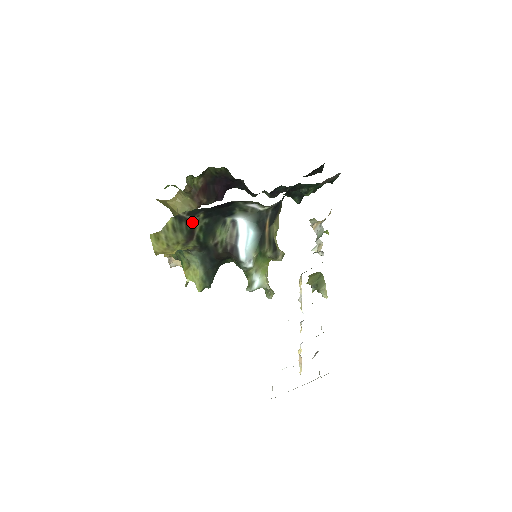
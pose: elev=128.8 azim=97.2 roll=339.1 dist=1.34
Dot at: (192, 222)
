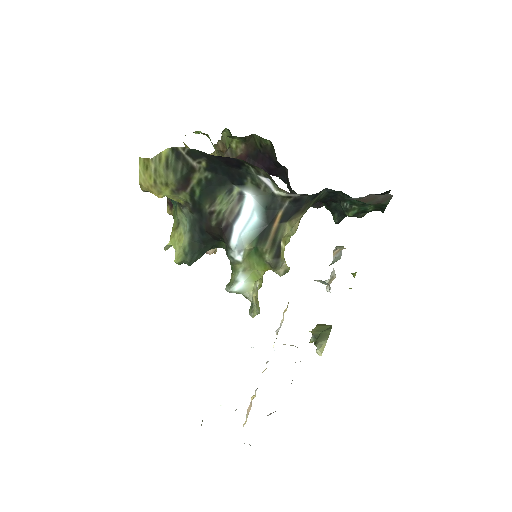
Dot at: (190, 167)
